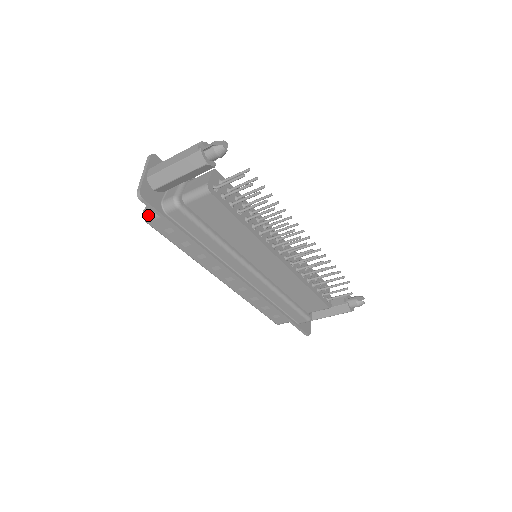
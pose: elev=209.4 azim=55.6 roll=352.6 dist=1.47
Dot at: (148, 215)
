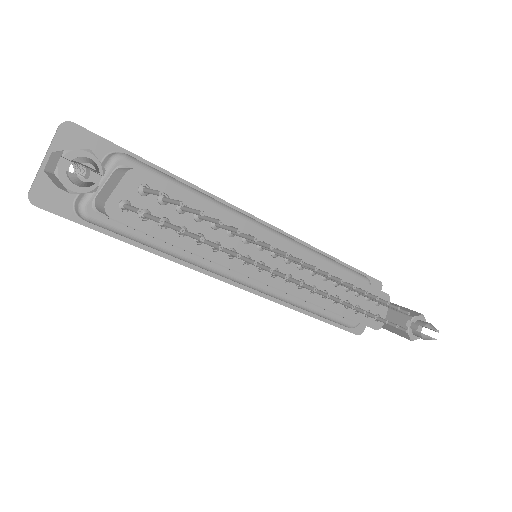
Dot at: occluded
